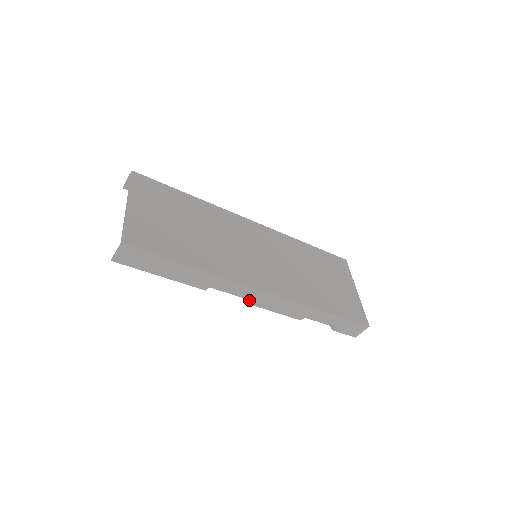
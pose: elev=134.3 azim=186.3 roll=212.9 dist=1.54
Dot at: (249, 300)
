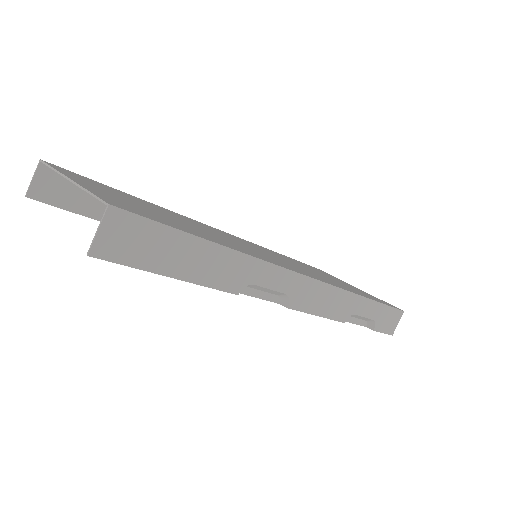
Dot at: (291, 301)
